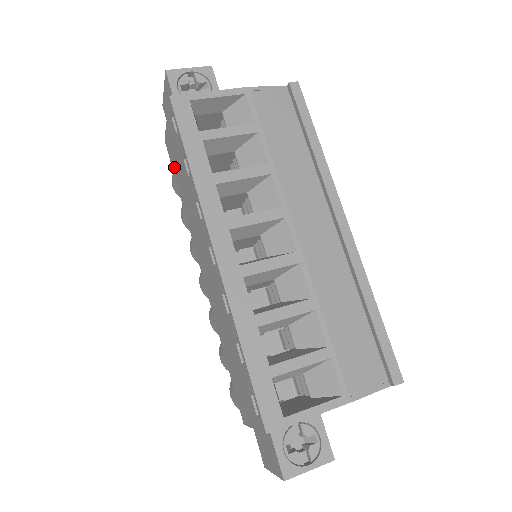
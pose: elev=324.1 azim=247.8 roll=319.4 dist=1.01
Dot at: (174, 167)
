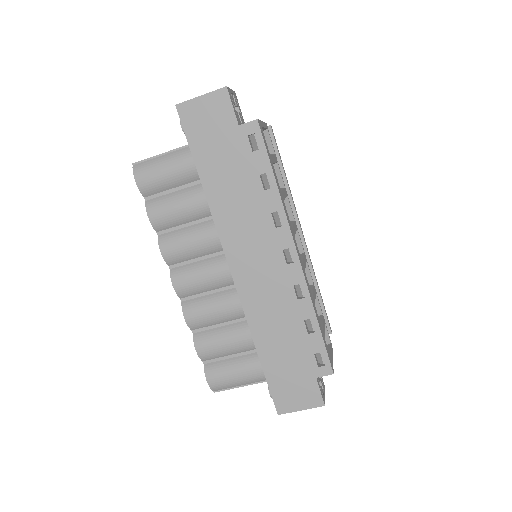
Dot at: (210, 173)
